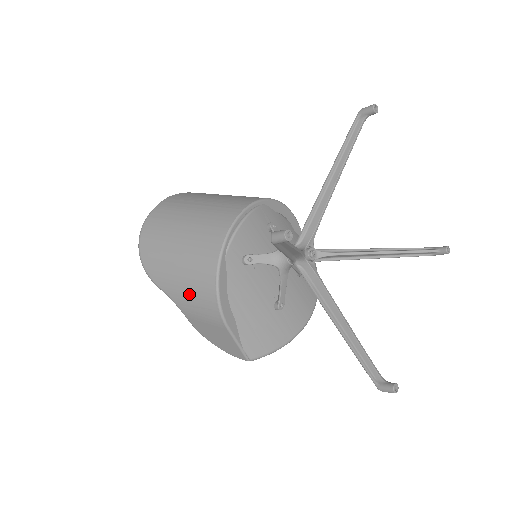
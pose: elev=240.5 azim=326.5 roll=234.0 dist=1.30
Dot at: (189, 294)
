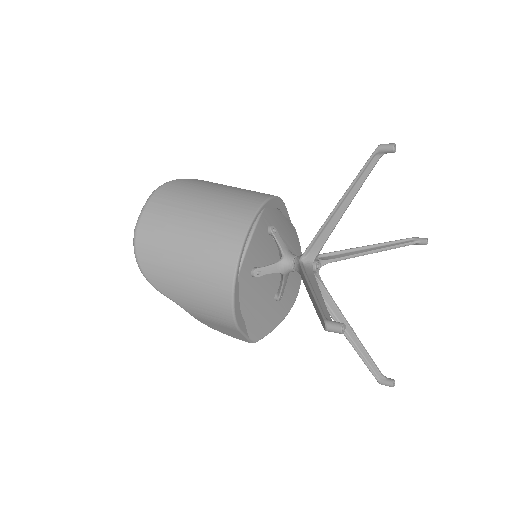
Dot at: (201, 306)
